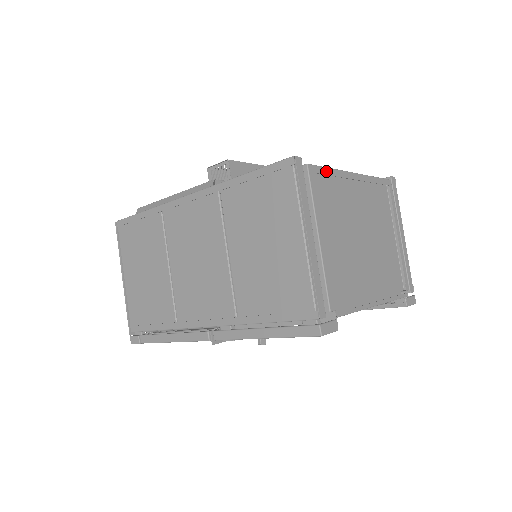
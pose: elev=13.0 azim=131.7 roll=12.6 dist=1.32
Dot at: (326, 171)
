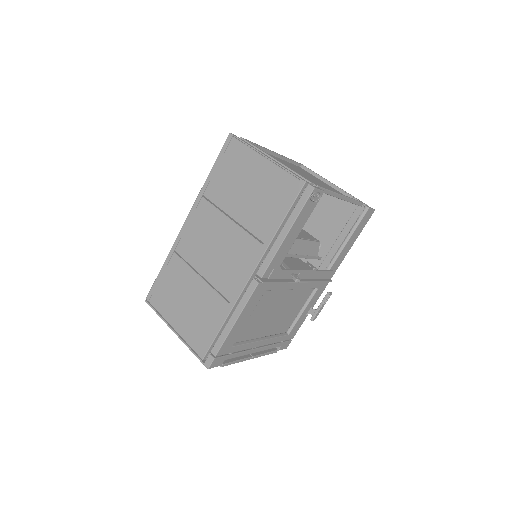
Dot at: (255, 144)
